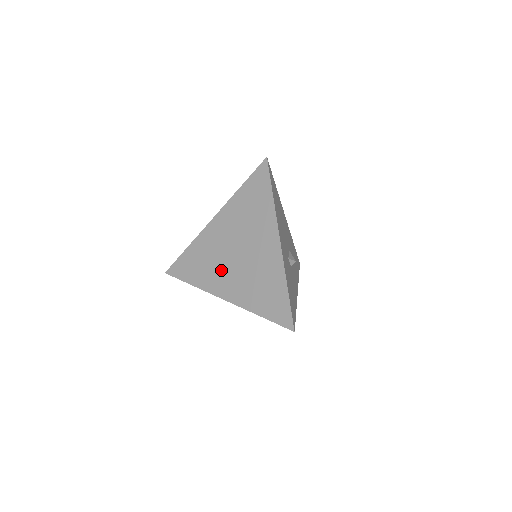
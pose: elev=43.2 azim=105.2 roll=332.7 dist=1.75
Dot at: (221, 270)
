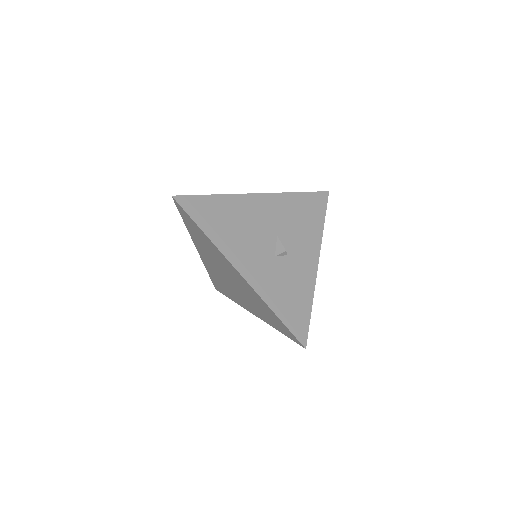
Dot at: (234, 292)
